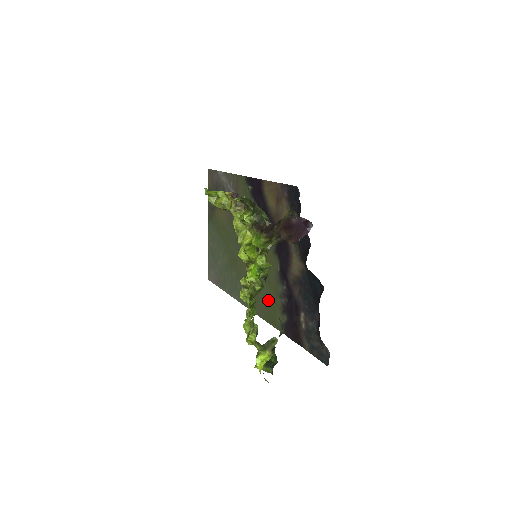
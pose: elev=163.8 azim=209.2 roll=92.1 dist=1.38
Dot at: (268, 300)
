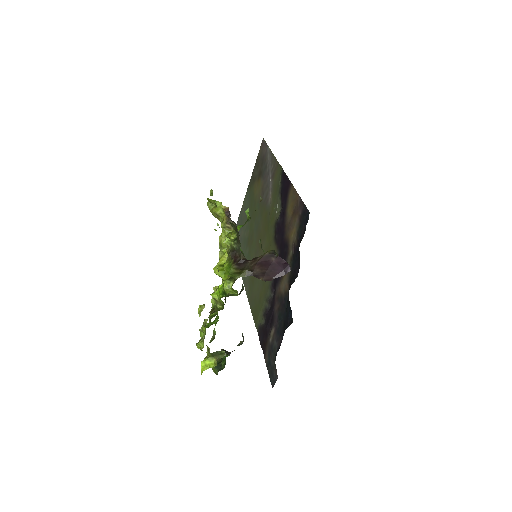
Dot at: (258, 296)
